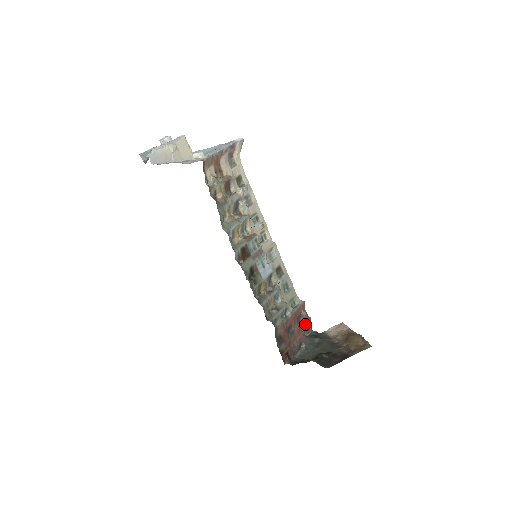
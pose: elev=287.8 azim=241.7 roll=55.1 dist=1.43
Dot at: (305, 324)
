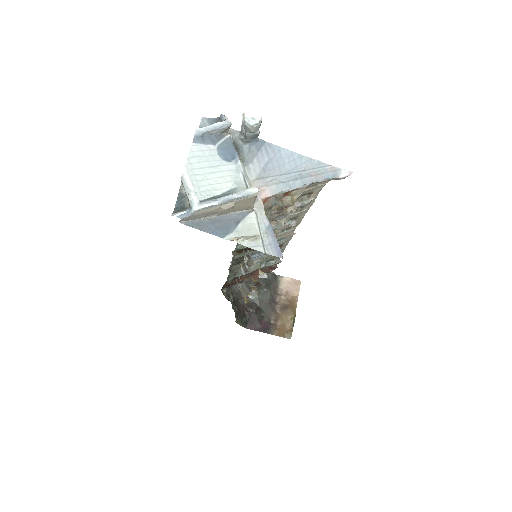
Dot at: (268, 269)
